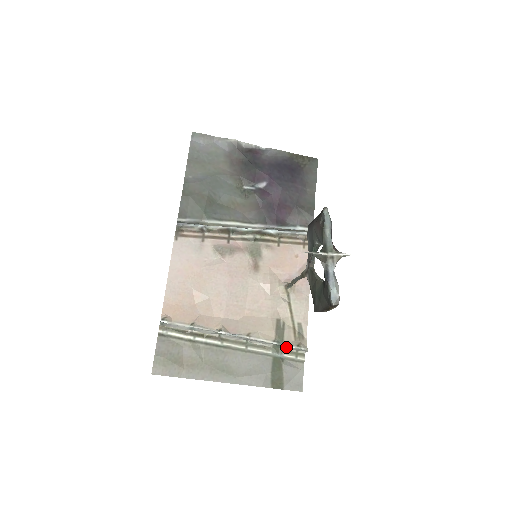
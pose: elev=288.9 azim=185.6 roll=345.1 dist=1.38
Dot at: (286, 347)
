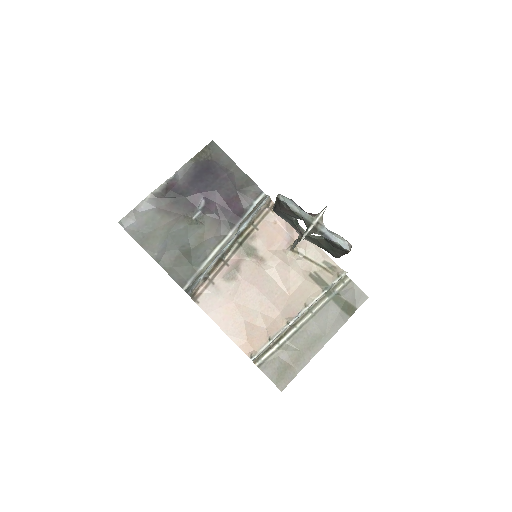
Dot at: (333, 285)
